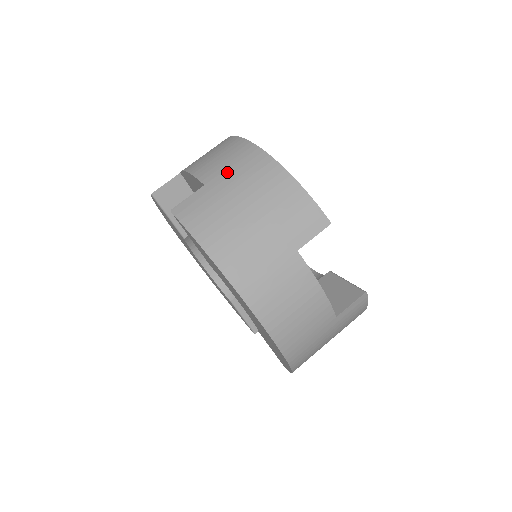
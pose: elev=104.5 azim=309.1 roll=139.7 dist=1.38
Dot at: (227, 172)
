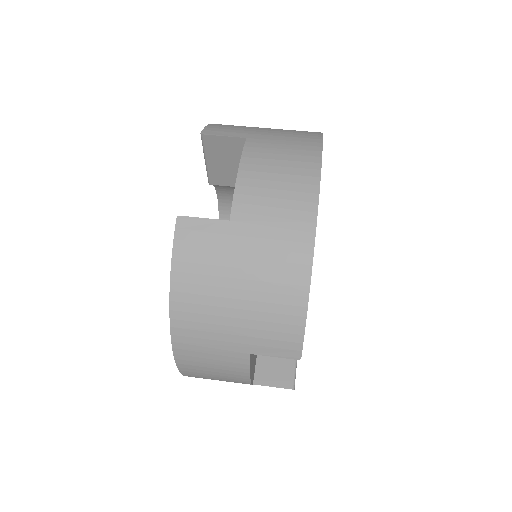
Dot at: (261, 230)
